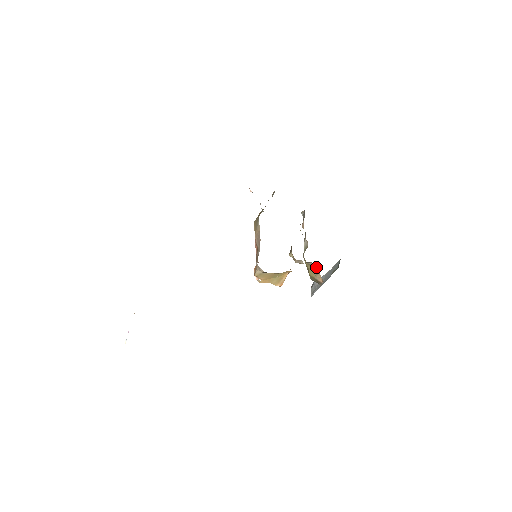
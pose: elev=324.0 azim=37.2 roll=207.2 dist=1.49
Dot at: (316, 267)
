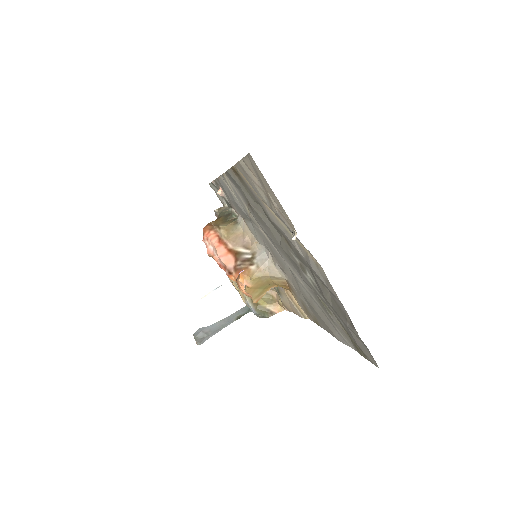
Dot at: (269, 296)
